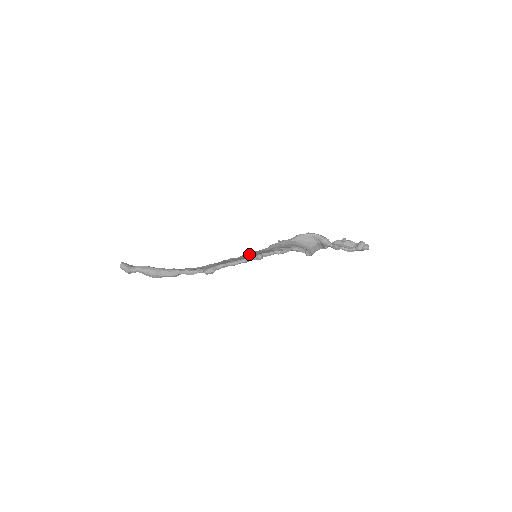
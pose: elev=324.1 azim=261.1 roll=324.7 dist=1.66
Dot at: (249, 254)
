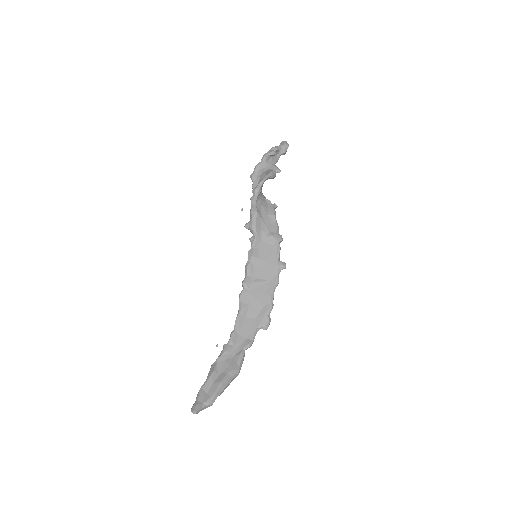
Dot at: (254, 262)
